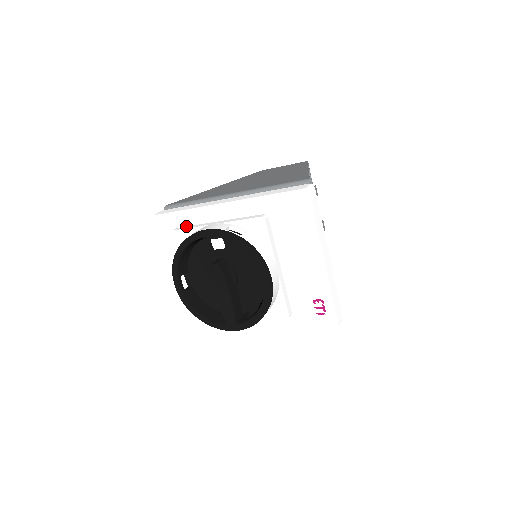
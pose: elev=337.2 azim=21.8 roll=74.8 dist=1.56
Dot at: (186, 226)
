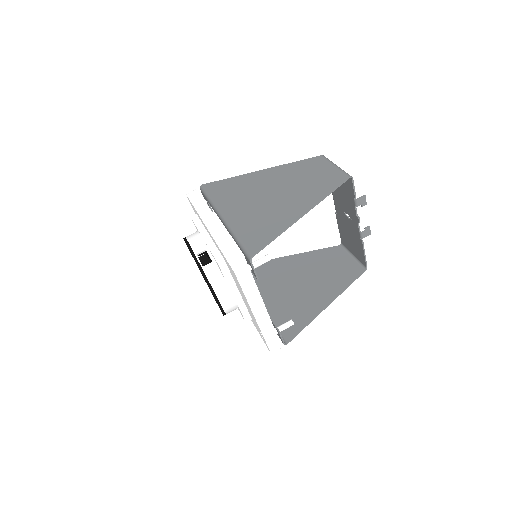
Dot at: (199, 218)
